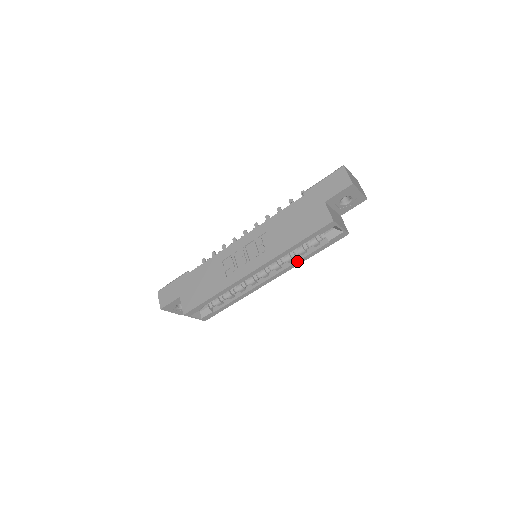
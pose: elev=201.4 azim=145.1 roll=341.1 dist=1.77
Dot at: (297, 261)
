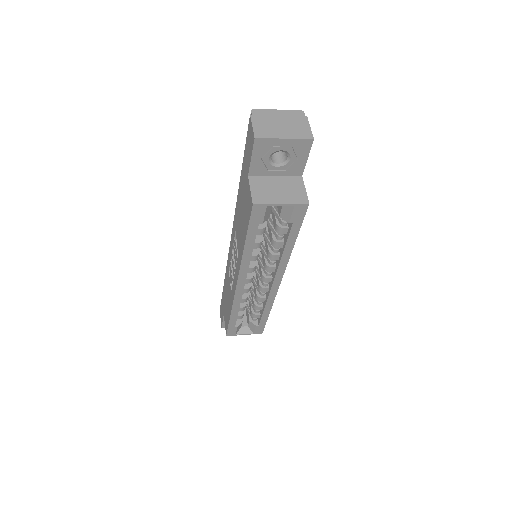
Dot at: (281, 256)
